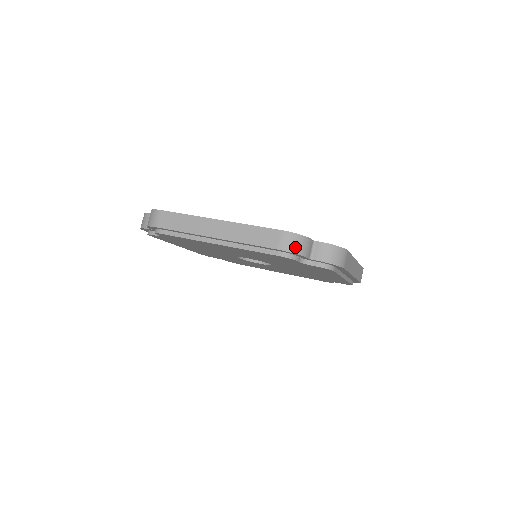
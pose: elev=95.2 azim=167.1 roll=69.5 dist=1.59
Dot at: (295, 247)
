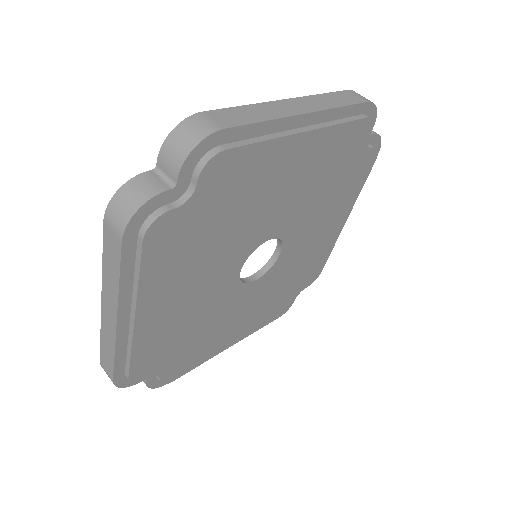
Dot at: (128, 208)
